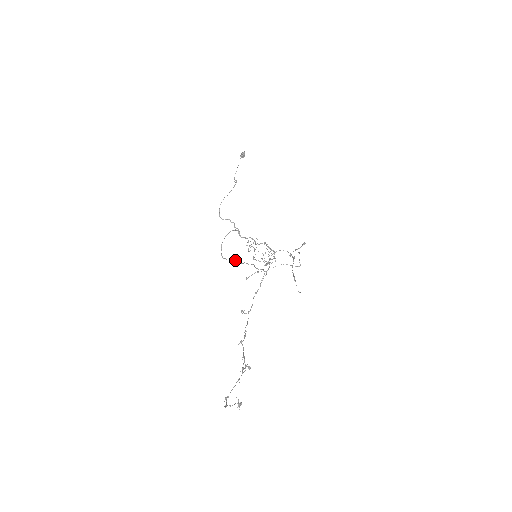
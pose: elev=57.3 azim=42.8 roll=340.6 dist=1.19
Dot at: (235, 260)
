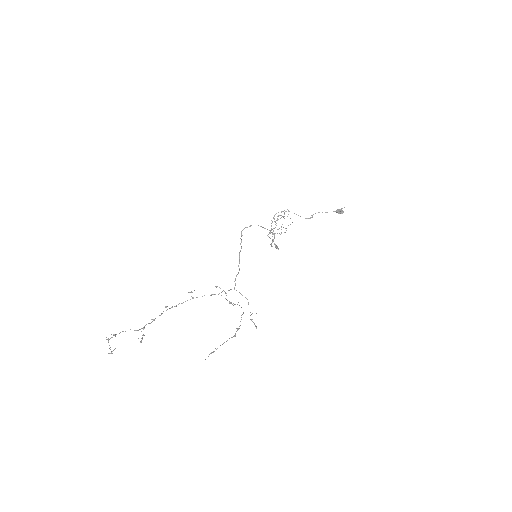
Dot at: (241, 247)
